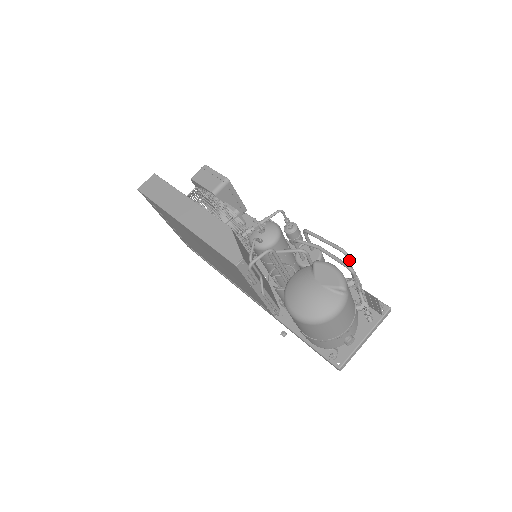
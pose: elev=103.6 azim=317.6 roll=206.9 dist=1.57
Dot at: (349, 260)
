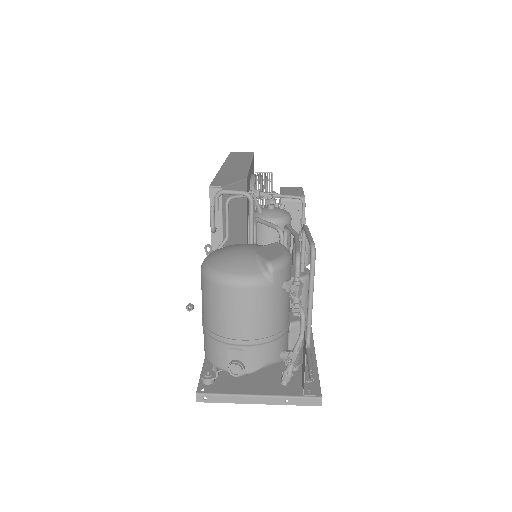
Dot at: (312, 268)
